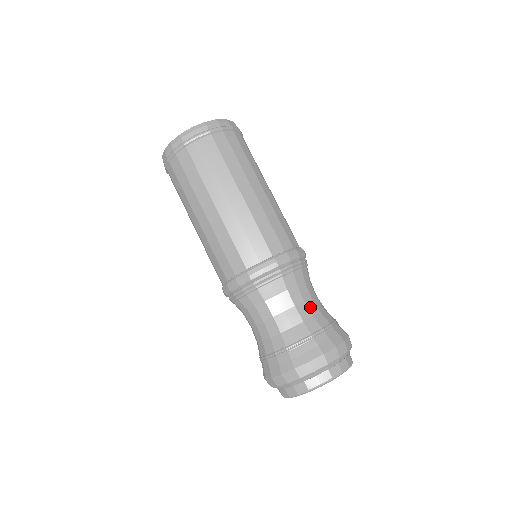
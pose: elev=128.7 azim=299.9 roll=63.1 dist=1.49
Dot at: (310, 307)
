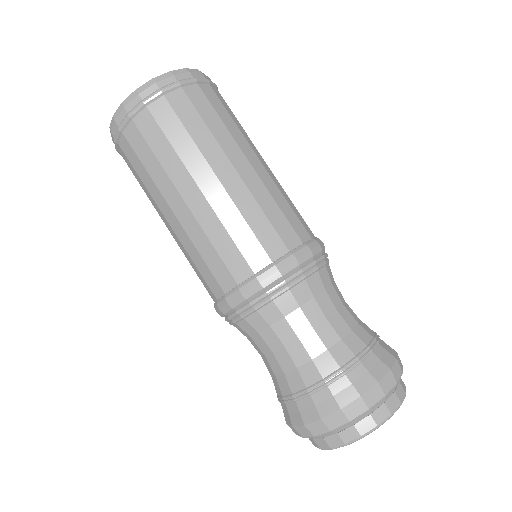
Dot at: (323, 335)
